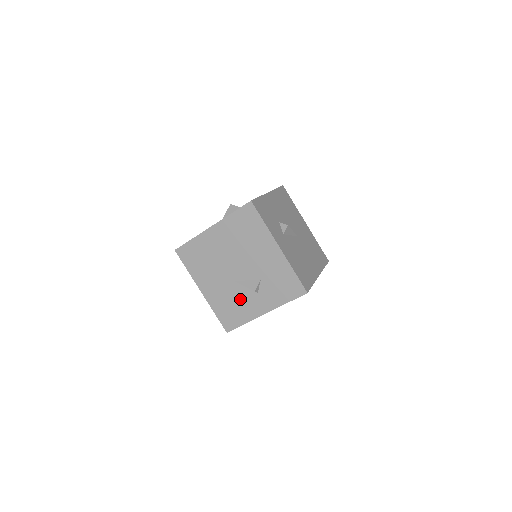
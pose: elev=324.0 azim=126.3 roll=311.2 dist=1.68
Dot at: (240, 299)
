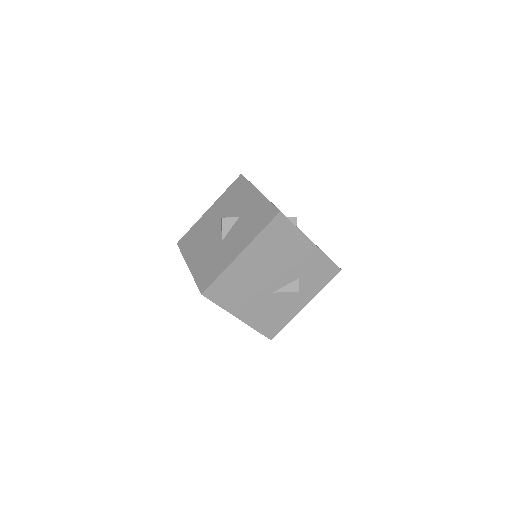
Dot at: (280, 305)
